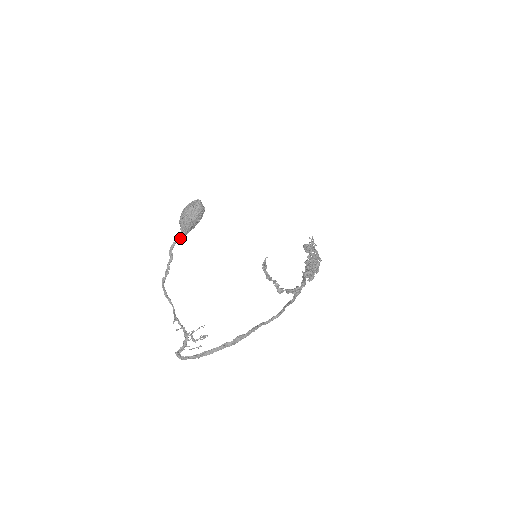
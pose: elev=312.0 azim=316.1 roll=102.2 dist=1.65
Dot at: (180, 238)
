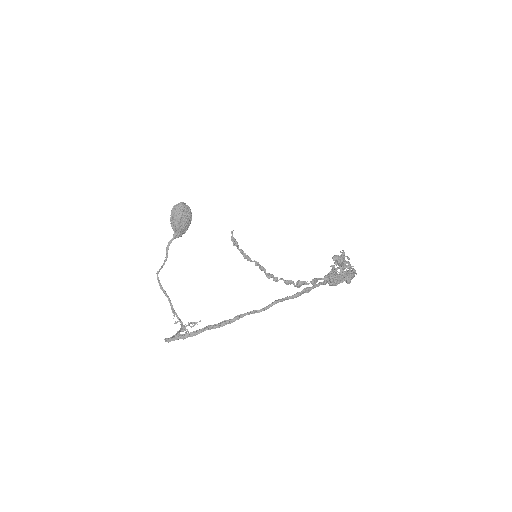
Dot at: (173, 239)
